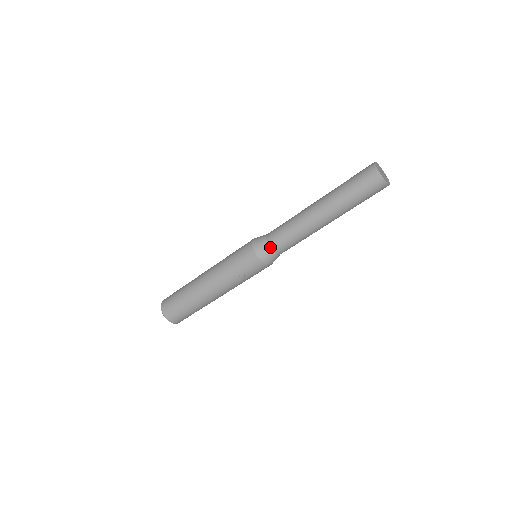
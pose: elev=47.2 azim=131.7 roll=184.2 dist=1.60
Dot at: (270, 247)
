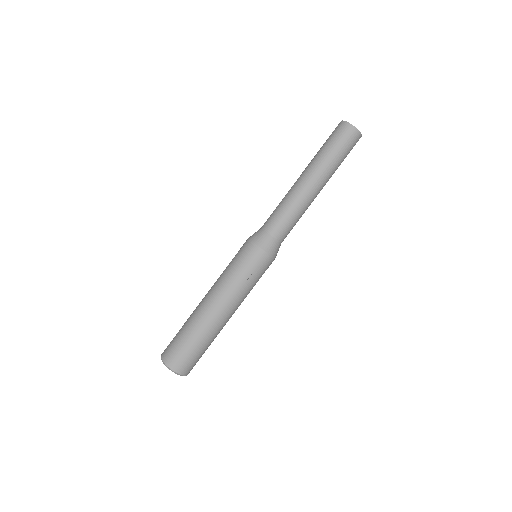
Dot at: (266, 231)
